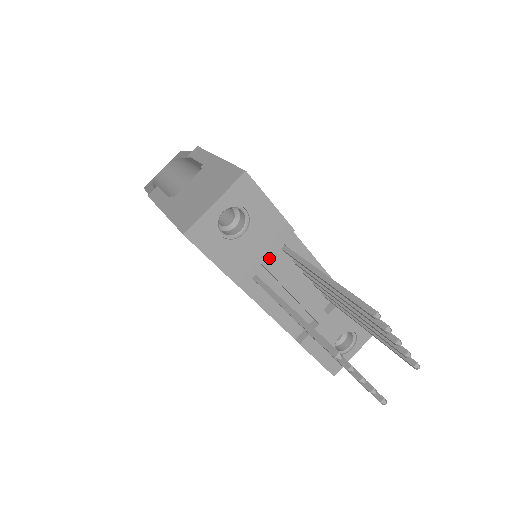
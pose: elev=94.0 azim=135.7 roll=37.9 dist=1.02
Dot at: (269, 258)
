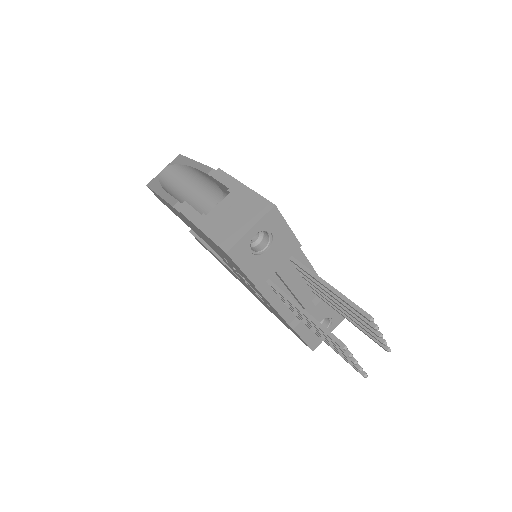
Dot at: (281, 267)
